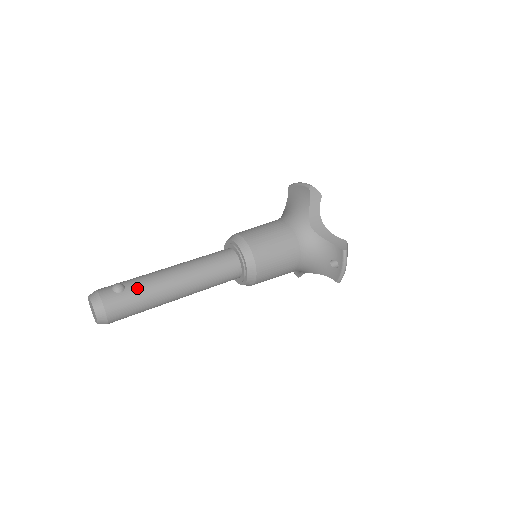
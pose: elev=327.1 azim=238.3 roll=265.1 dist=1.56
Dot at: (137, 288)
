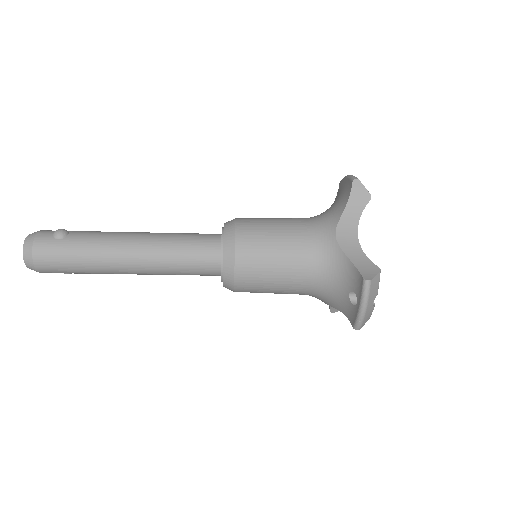
Dot at: (79, 241)
